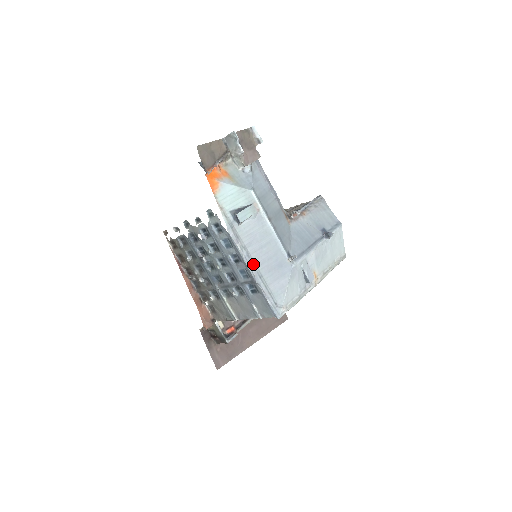
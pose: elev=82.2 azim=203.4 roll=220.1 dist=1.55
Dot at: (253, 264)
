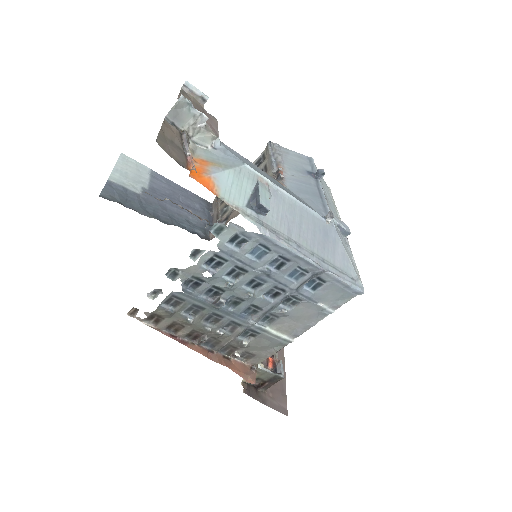
Dot at: (308, 252)
